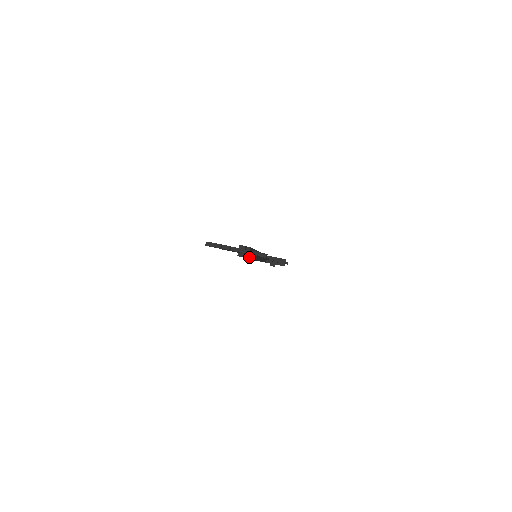
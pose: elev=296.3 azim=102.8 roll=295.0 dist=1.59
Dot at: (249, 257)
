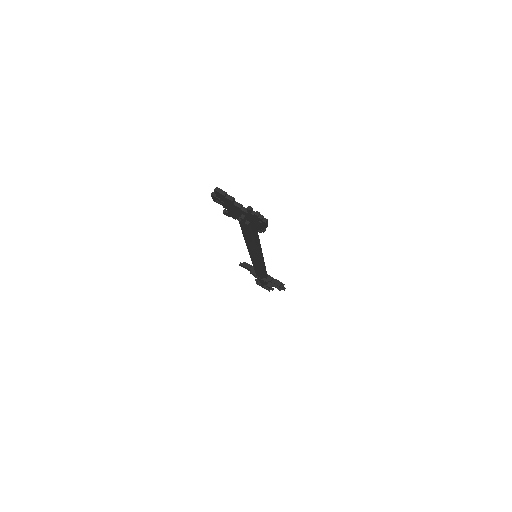
Dot at: (249, 227)
